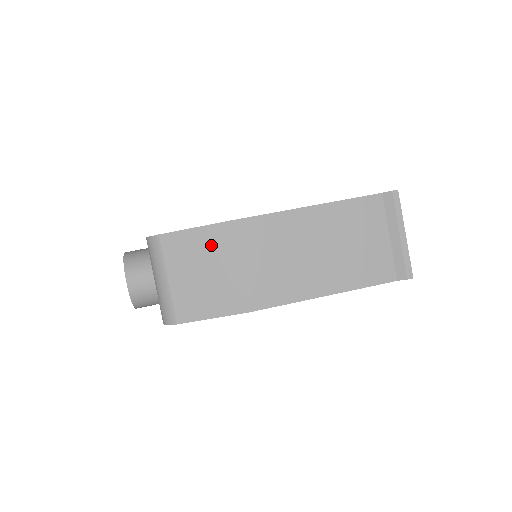
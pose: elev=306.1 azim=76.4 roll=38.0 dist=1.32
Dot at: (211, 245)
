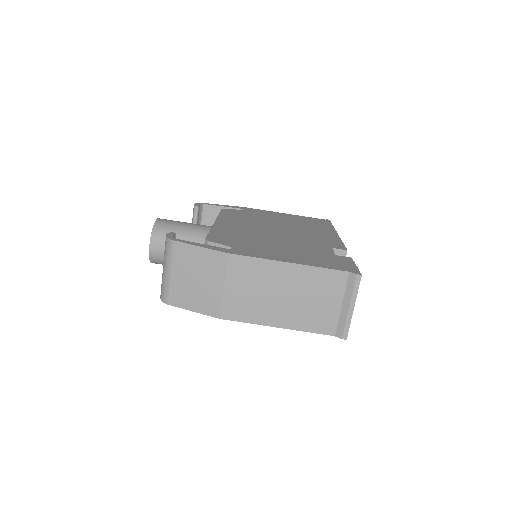
Dot at: (207, 263)
